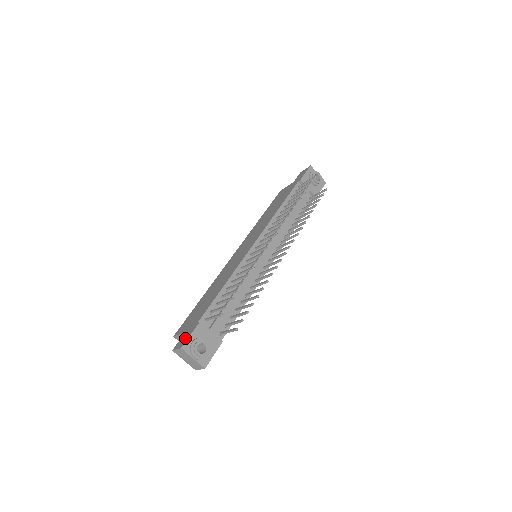
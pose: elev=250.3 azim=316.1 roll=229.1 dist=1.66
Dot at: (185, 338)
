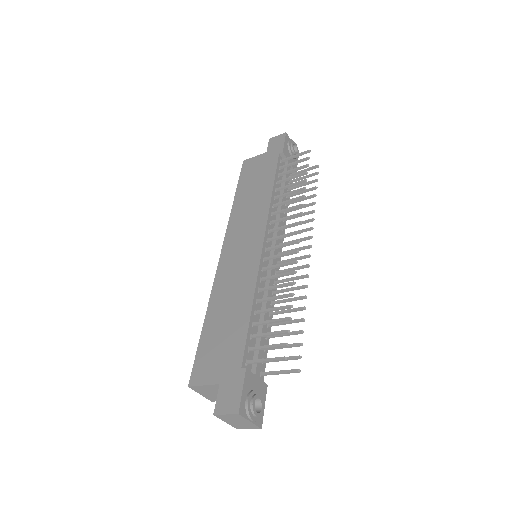
Dot at: (233, 396)
